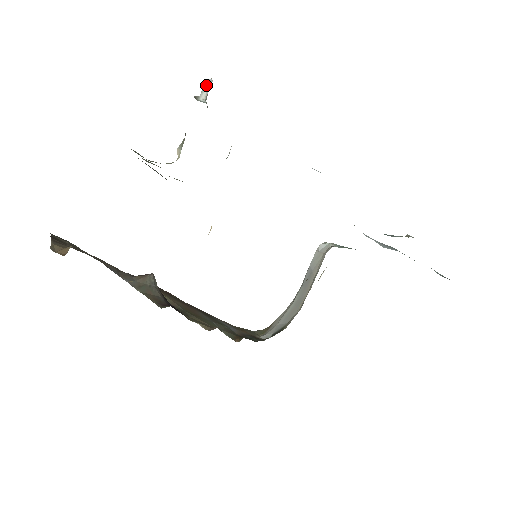
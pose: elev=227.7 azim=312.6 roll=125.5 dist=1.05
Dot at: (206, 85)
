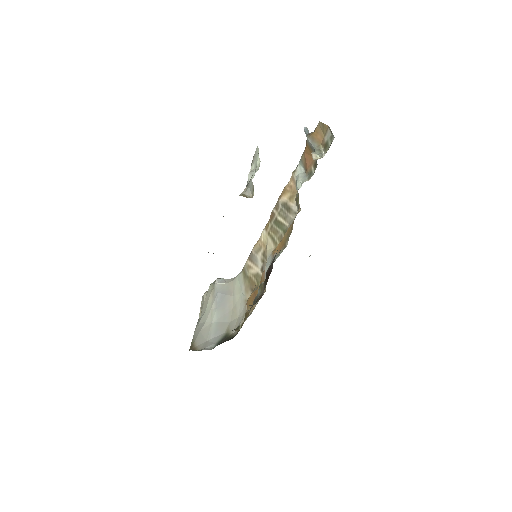
Dot at: (308, 130)
